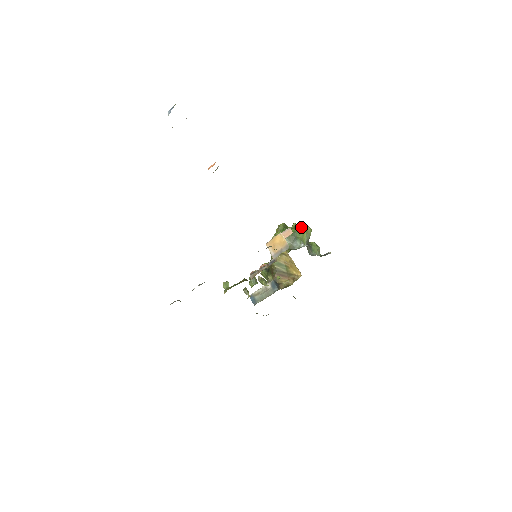
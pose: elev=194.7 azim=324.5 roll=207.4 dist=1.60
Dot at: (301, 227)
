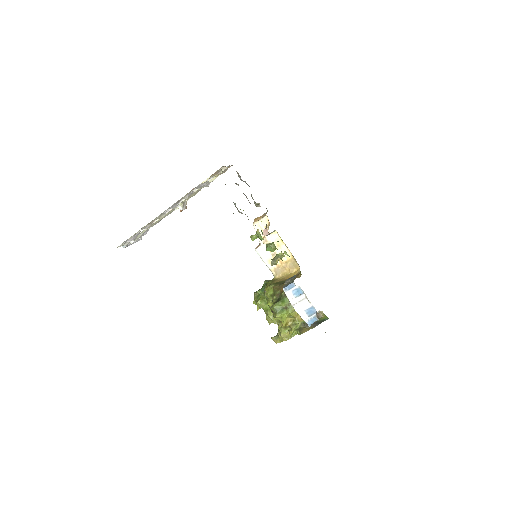
Dot at: occluded
